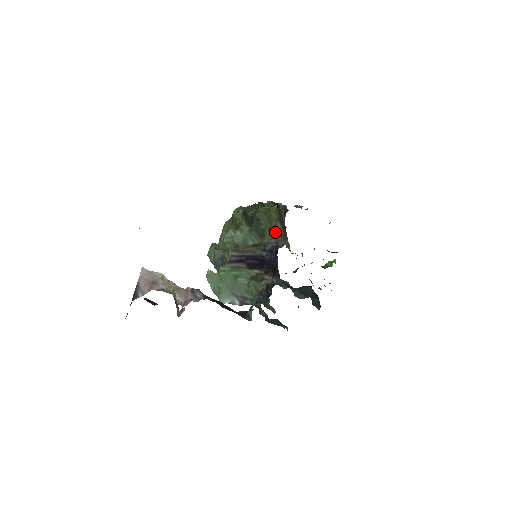
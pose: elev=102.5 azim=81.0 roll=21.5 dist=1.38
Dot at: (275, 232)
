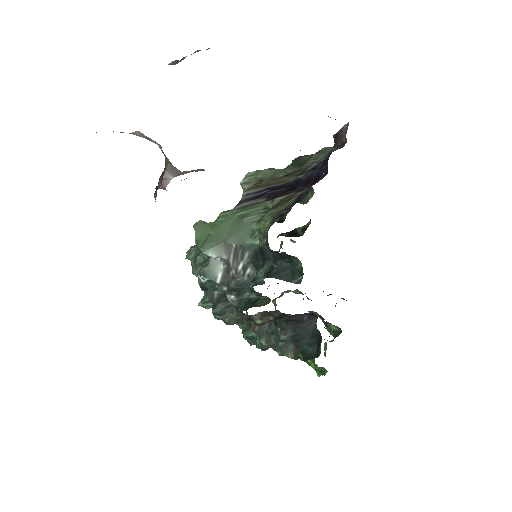
Dot at: (328, 147)
